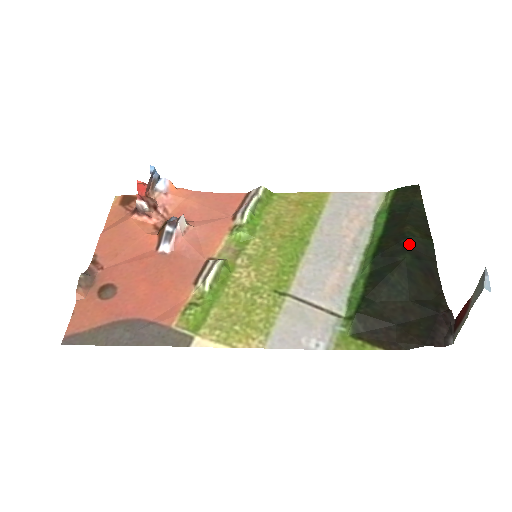
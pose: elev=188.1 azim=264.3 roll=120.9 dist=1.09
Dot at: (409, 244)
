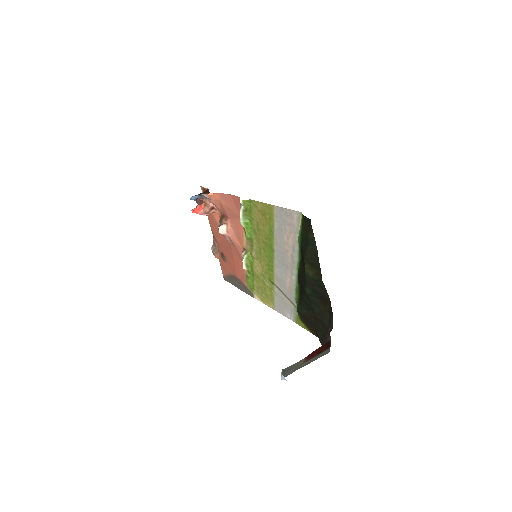
Dot at: (307, 281)
